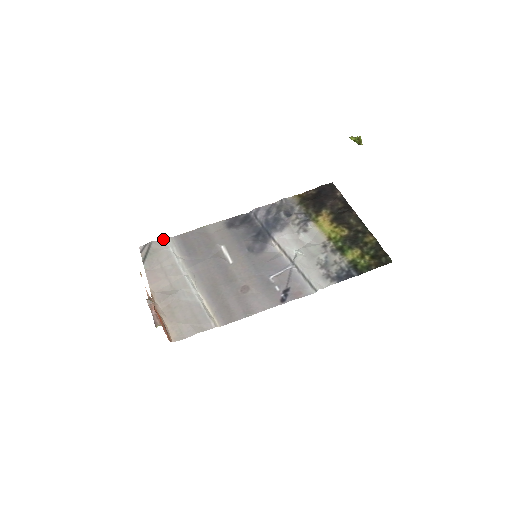
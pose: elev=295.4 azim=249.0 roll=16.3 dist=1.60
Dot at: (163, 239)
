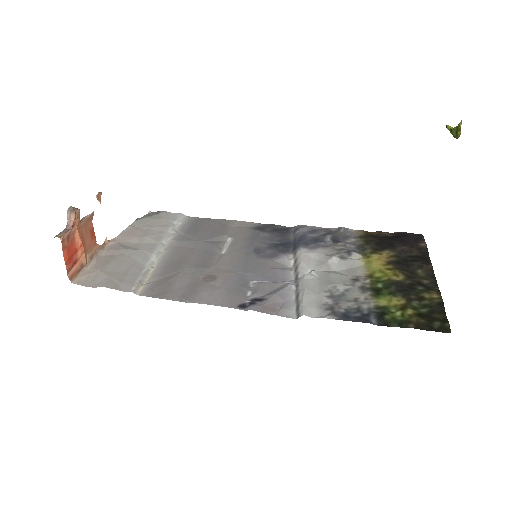
Dot at: (178, 213)
